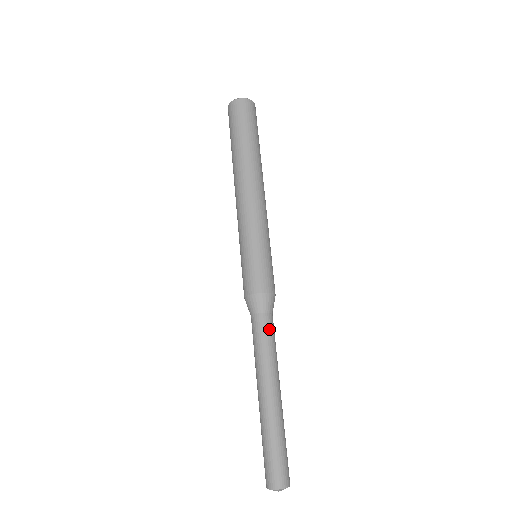
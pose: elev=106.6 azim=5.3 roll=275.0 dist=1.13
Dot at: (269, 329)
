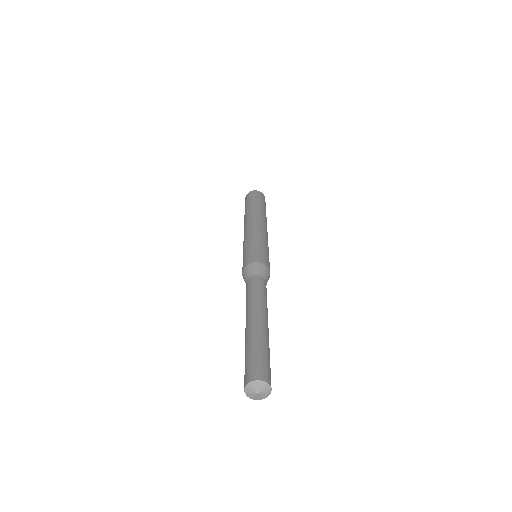
Dot at: (257, 283)
